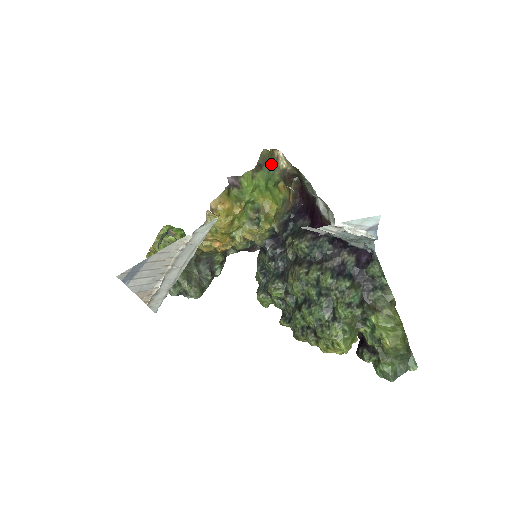
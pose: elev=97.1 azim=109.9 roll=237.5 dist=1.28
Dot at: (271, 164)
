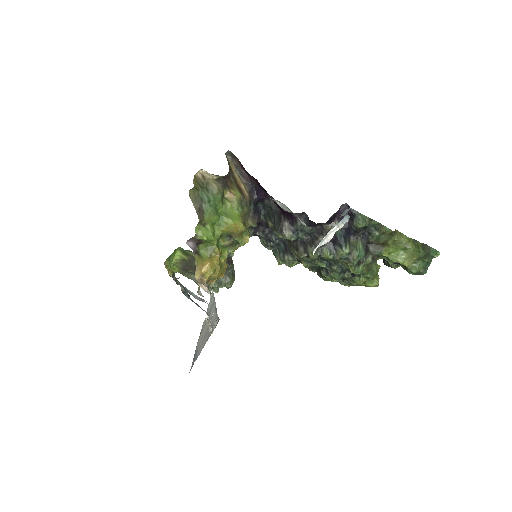
Dot at: (205, 192)
